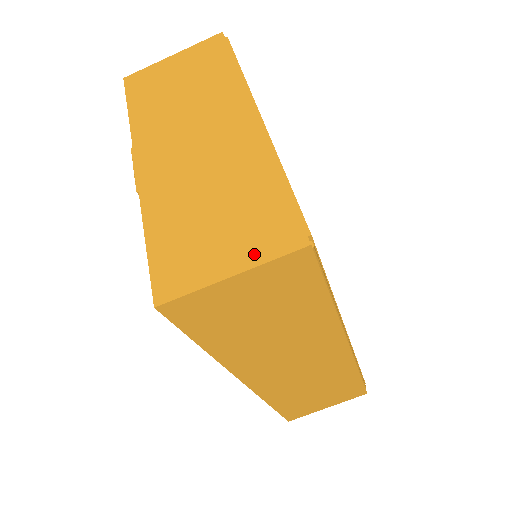
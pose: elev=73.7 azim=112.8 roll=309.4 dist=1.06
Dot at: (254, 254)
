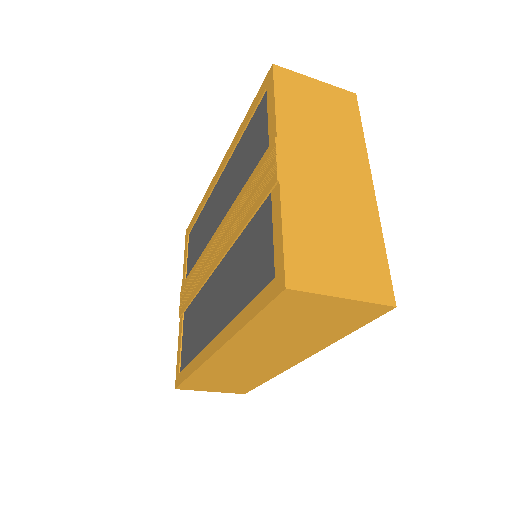
Dot at: (361, 291)
